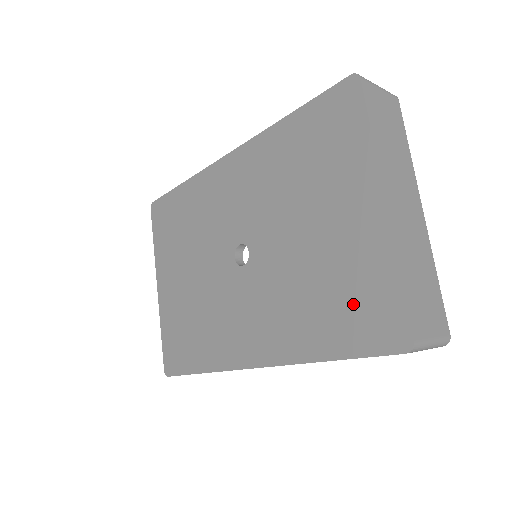
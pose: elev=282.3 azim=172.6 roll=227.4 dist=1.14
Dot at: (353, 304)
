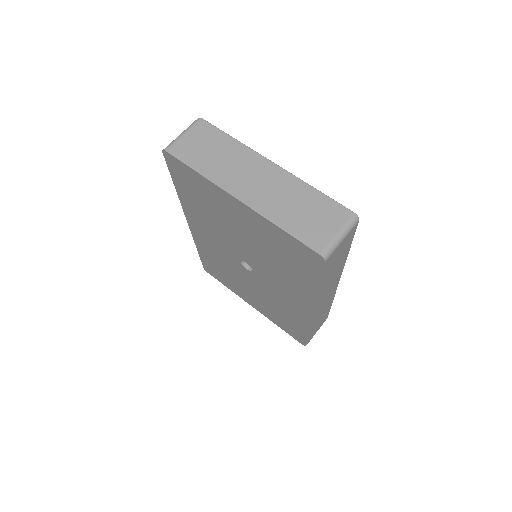
Dot at: (290, 256)
